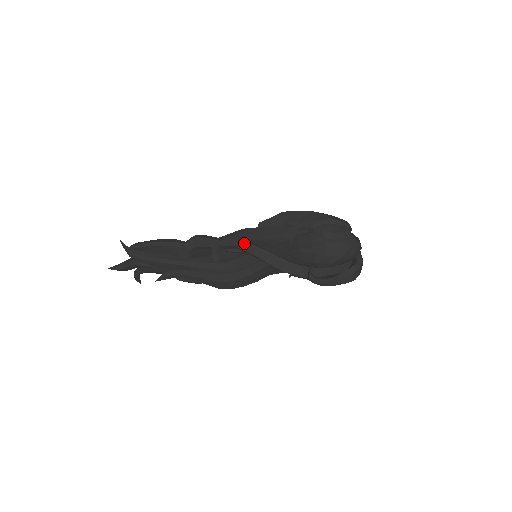
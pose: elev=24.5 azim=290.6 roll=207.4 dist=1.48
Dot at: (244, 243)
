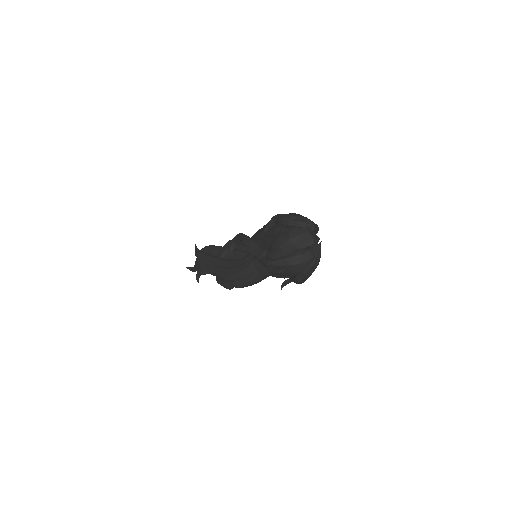
Dot at: (243, 235)
